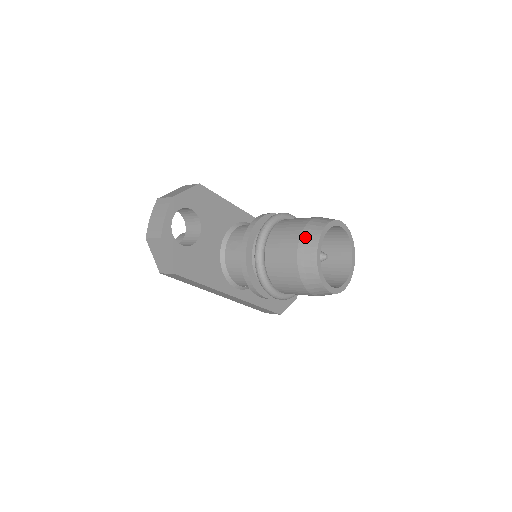
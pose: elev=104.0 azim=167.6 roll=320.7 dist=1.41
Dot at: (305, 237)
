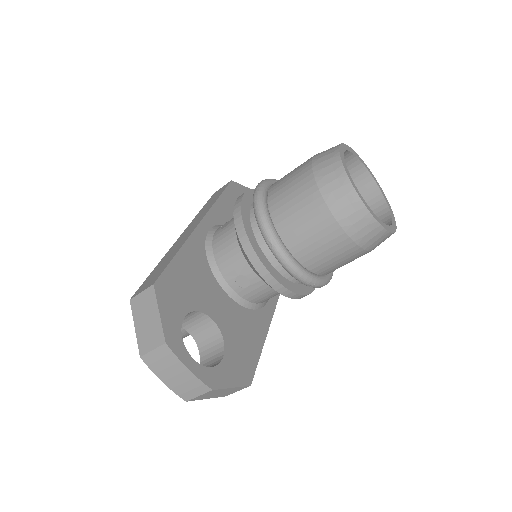
Dot at: (342, 214)
